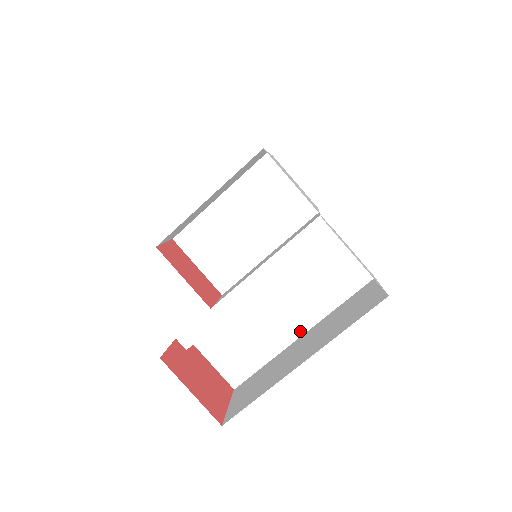
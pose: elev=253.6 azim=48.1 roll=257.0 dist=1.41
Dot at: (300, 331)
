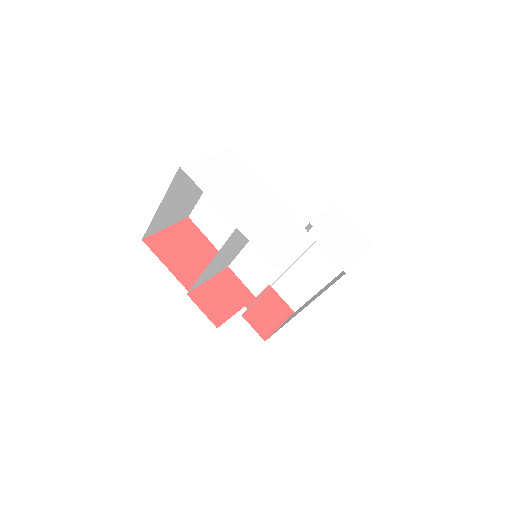
Dot at: occluded
